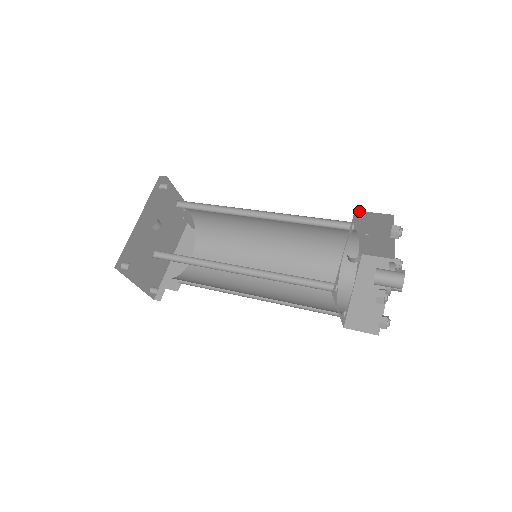
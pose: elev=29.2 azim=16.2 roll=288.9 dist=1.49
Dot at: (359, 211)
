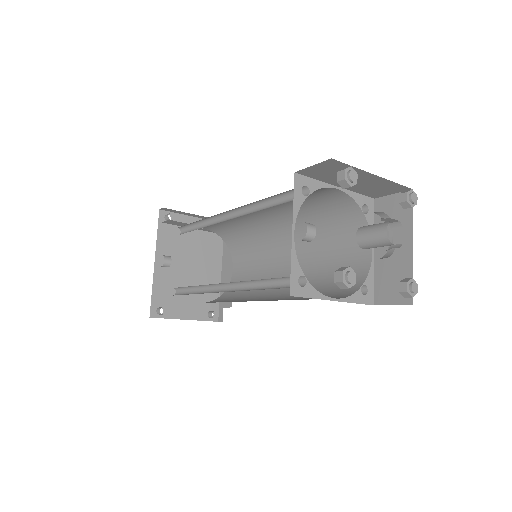
Dot at: (299, 171)
